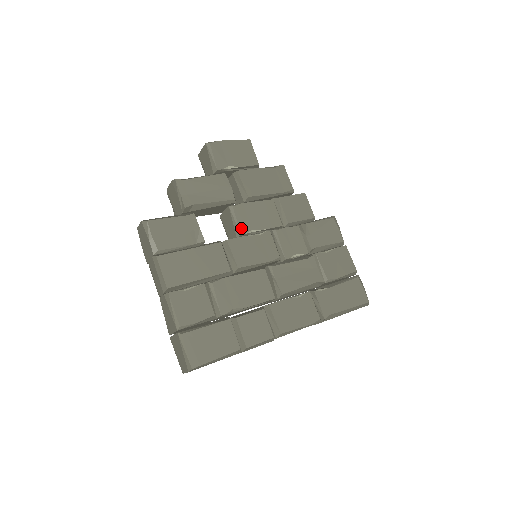
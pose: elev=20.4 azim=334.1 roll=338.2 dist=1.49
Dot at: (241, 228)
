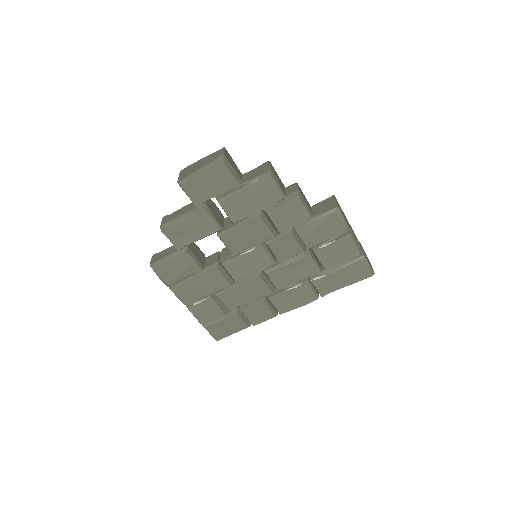
Dot at: (232, 251)
